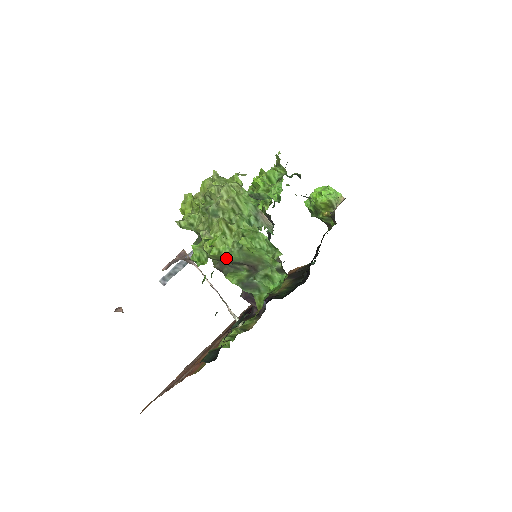
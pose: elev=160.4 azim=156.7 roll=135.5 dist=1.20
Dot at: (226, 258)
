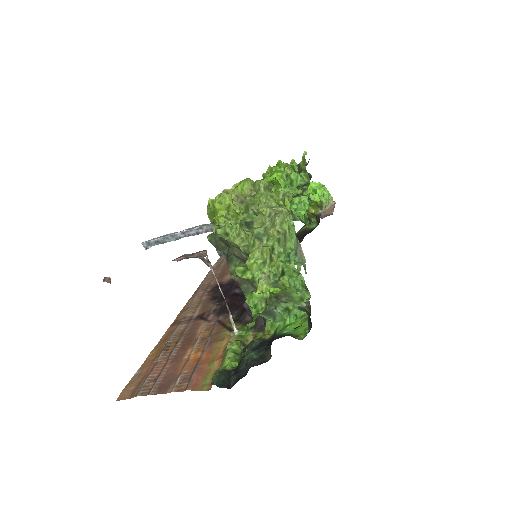
Dot at: occluded
